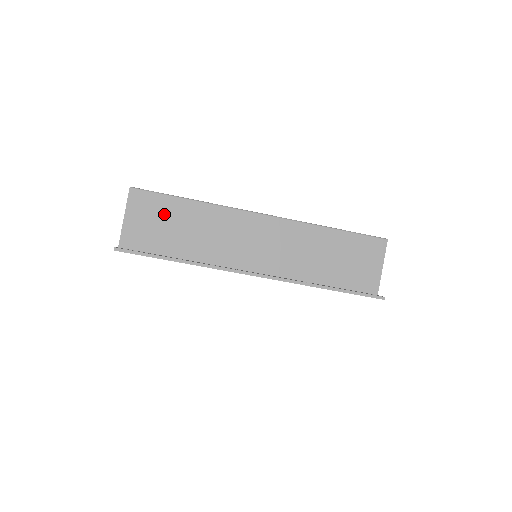
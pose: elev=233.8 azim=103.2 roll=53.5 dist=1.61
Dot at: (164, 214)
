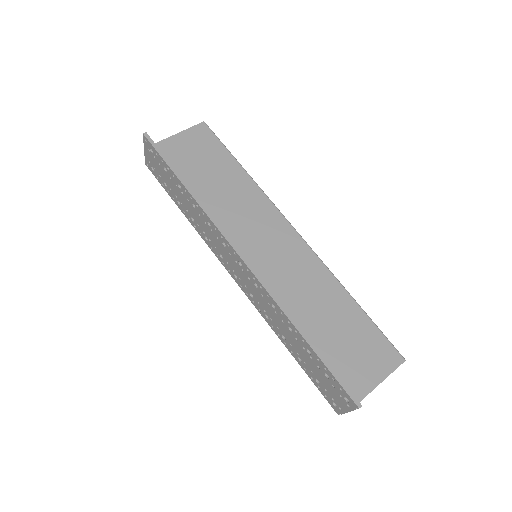
Dot at: (210, 158)
